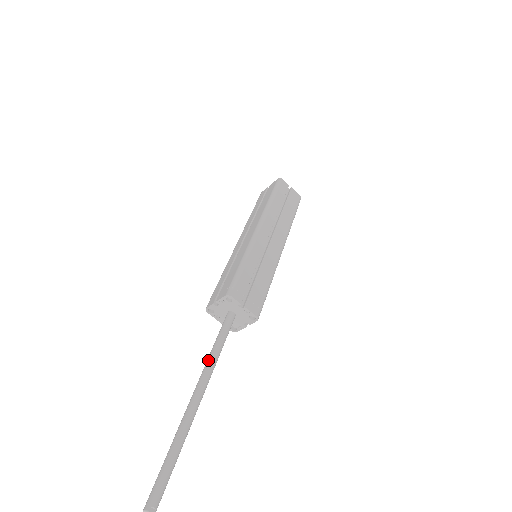
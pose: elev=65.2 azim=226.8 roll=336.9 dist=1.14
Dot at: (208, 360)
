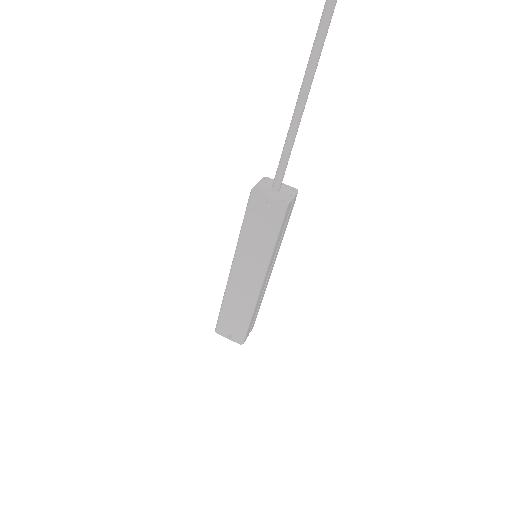
Dot at: (287, 135)
